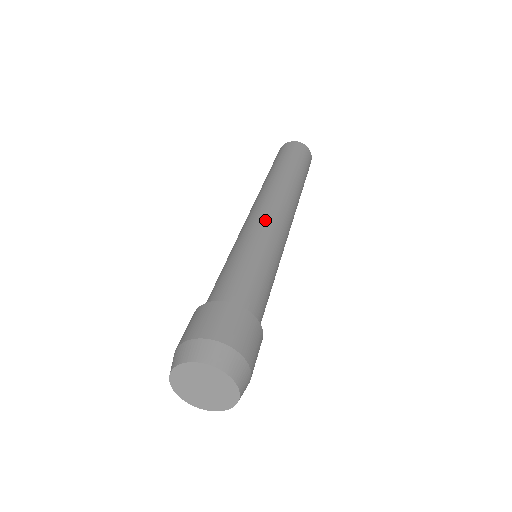
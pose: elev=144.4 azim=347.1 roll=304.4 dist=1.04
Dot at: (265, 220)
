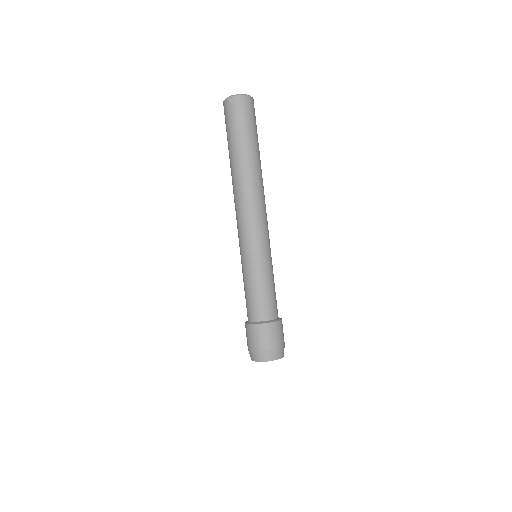
Dot at: (268, 236)
